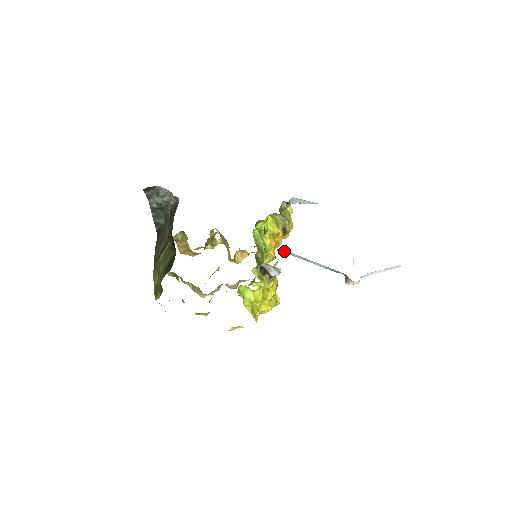
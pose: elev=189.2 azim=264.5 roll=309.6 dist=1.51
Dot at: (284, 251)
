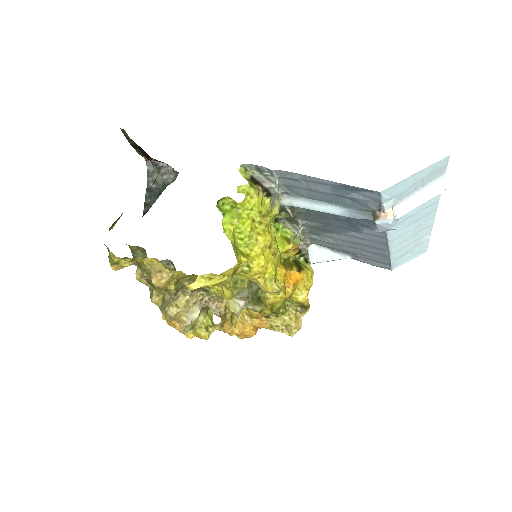
Dot at: (287, 199)
